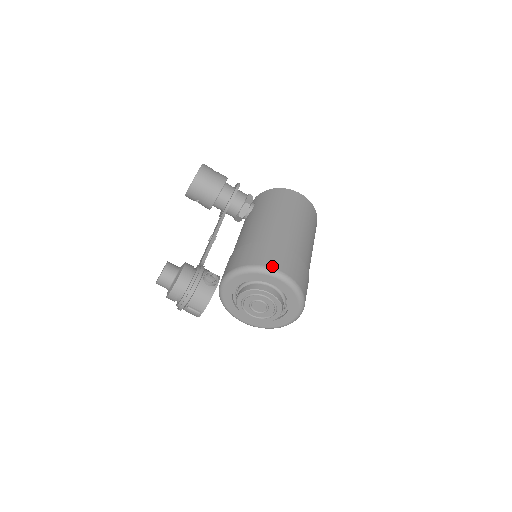
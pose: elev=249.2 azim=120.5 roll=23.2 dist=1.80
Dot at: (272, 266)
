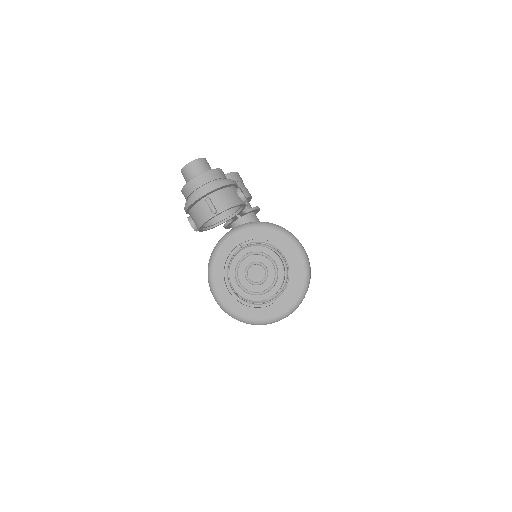
Dot at: occluded
